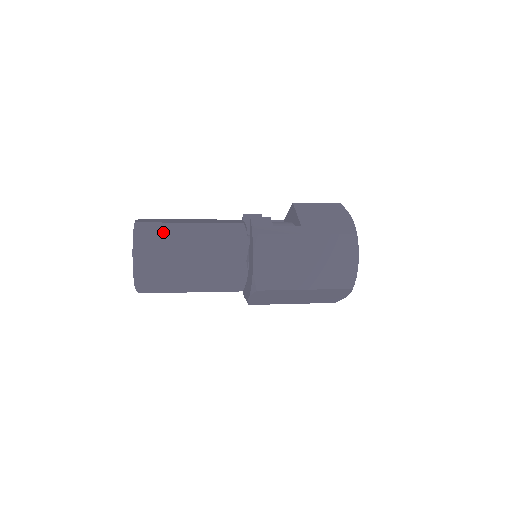
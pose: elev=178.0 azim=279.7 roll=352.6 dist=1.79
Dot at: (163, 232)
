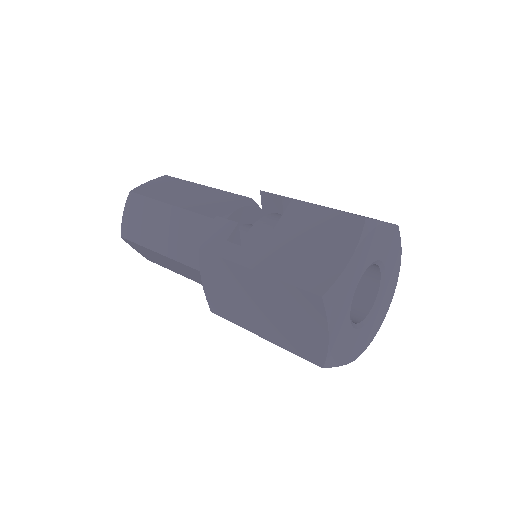
Dot at: (145, 209)
